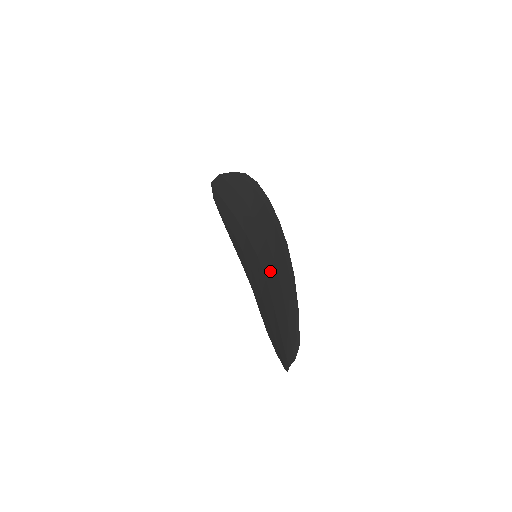
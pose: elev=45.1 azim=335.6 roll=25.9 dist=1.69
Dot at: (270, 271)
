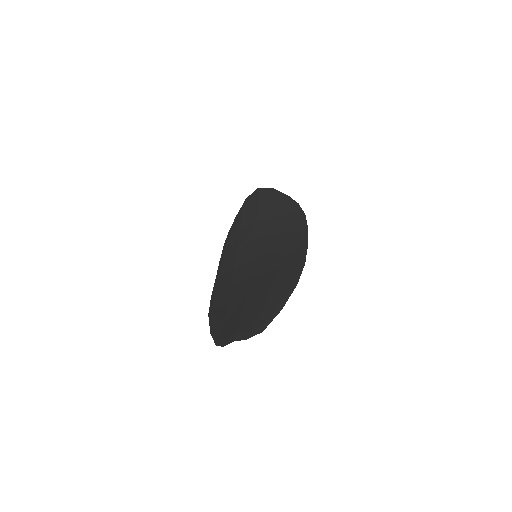
Dot at: (266, 272)
